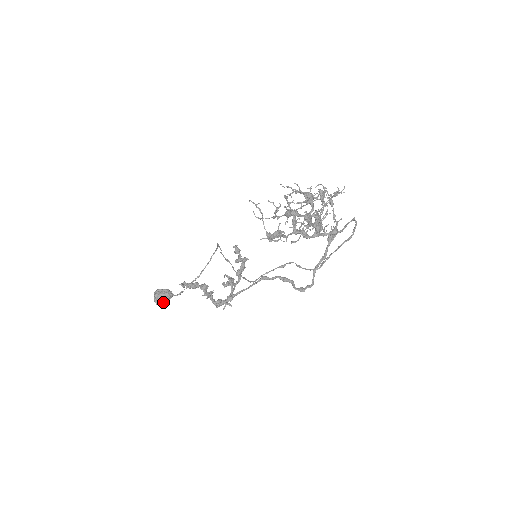
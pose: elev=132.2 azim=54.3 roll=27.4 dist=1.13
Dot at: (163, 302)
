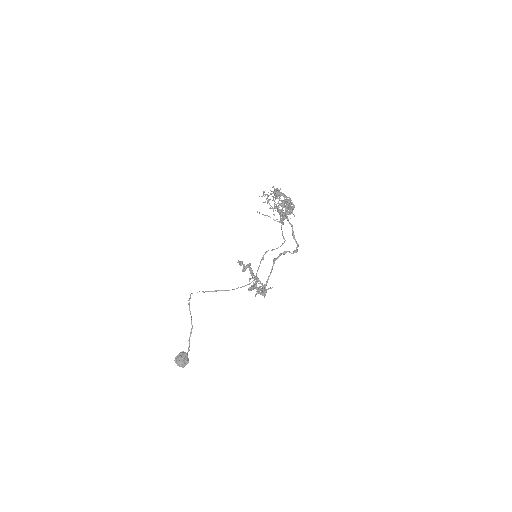
Dot at: (187, 361)
